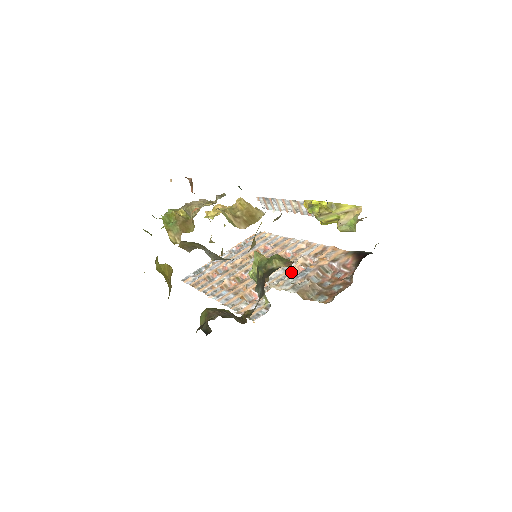
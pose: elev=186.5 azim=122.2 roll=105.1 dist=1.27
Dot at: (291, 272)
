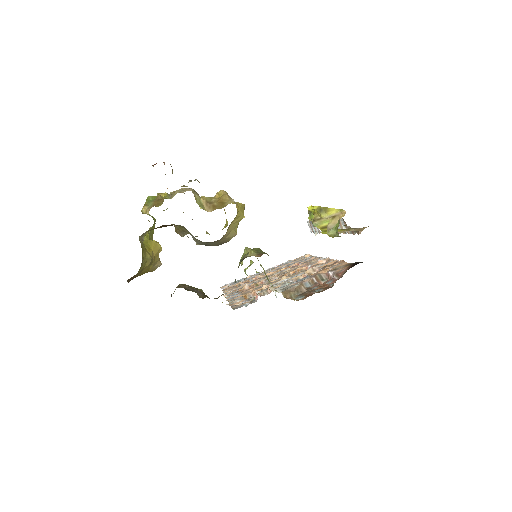
Dot at: (295, 279)
